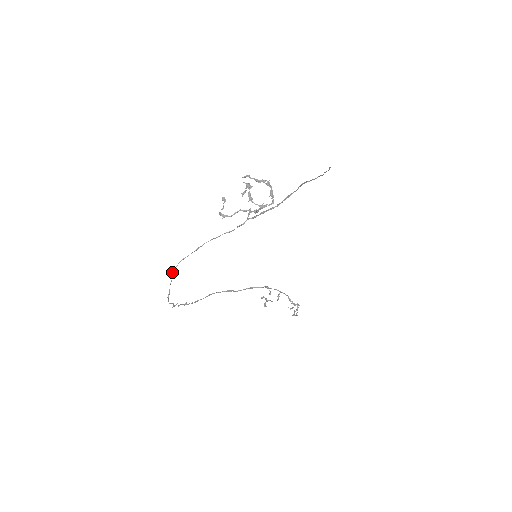
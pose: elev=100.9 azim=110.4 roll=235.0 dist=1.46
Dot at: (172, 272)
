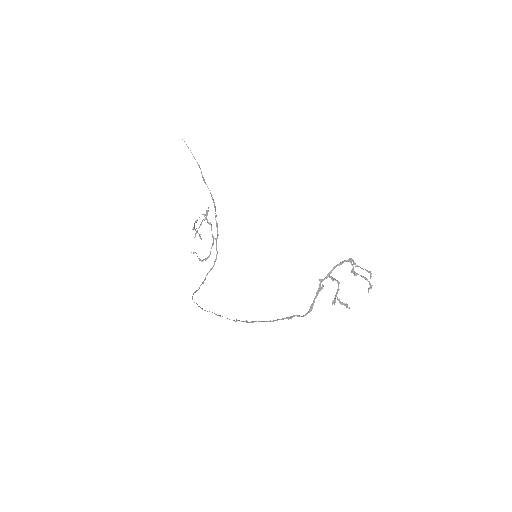
Dot at: (192, 299)
